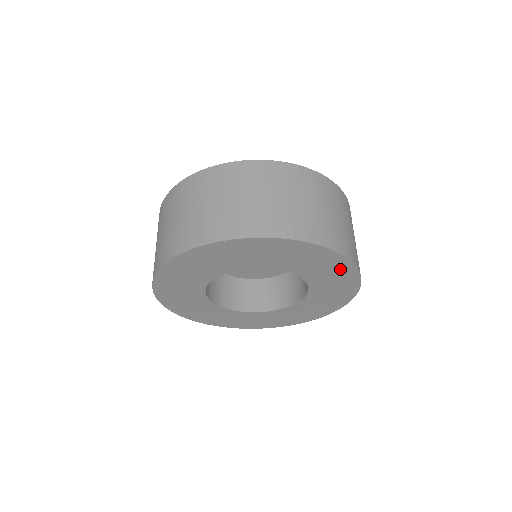
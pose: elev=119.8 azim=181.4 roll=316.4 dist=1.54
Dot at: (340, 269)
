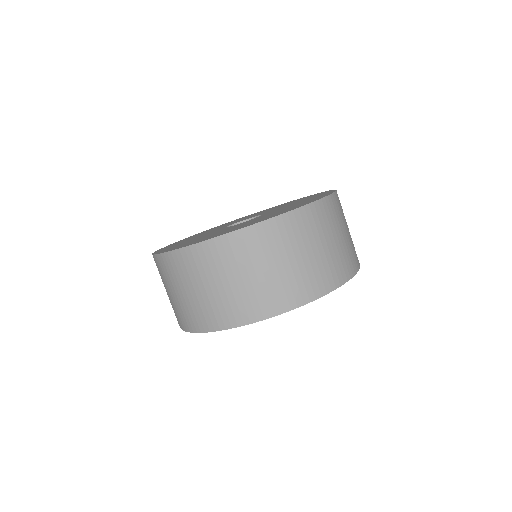
Dot at: occluded
